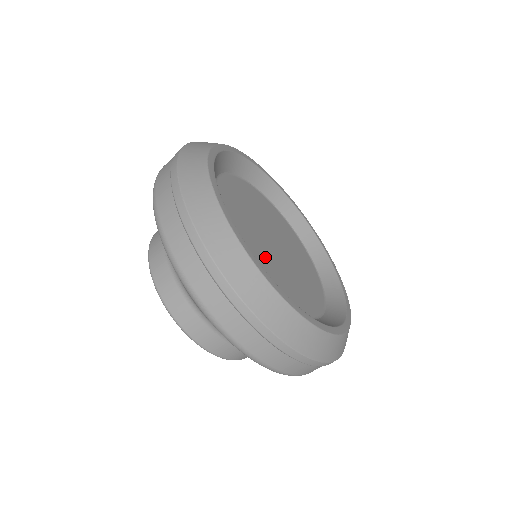
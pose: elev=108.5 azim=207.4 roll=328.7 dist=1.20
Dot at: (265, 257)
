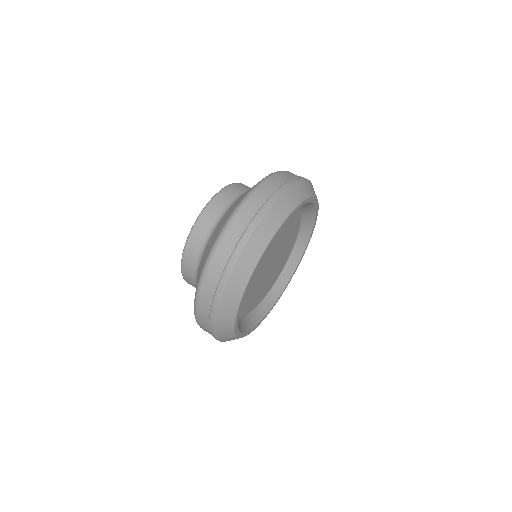
Dot at: (266, 254)
